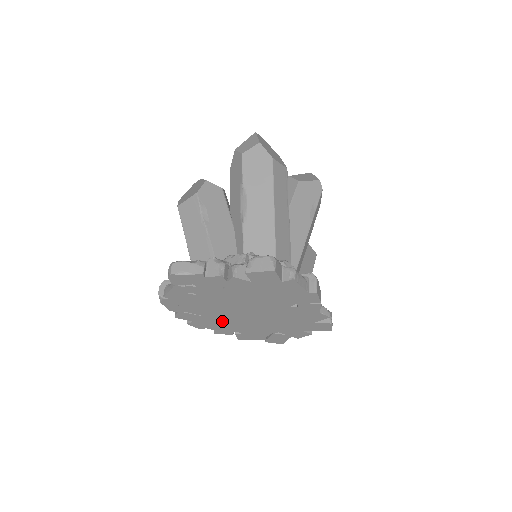
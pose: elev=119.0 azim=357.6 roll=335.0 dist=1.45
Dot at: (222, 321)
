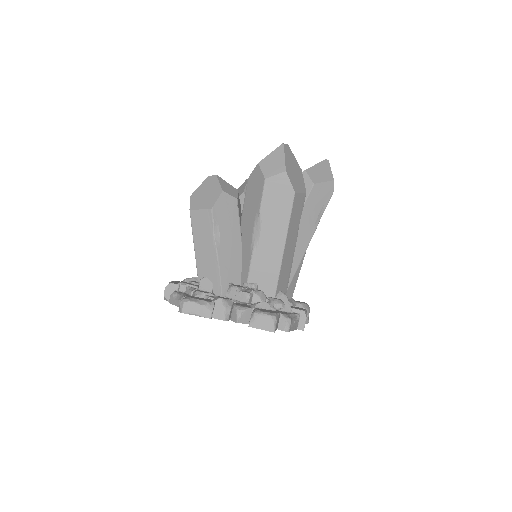
Dot at: occluded
